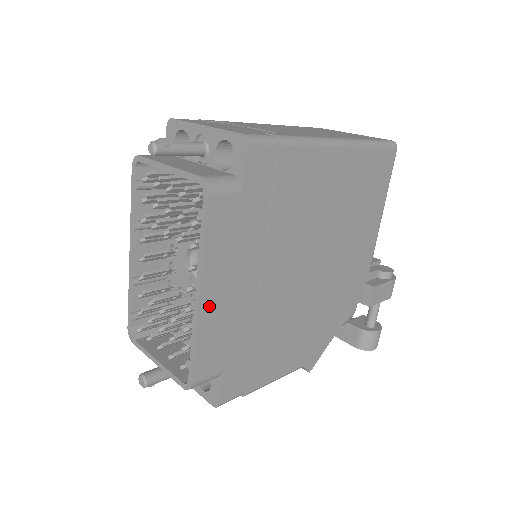
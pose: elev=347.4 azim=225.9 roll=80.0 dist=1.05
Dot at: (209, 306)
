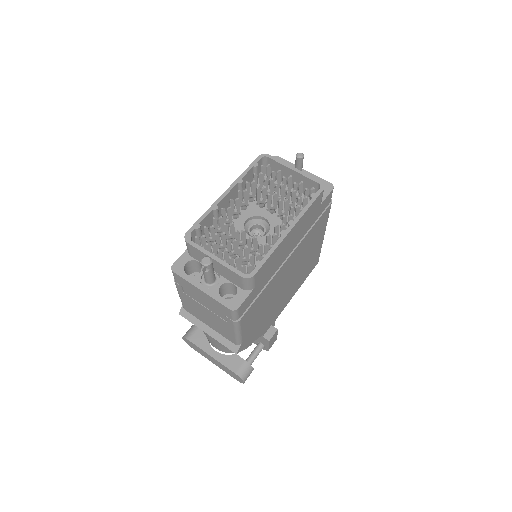
Dot at: (286, 240)
